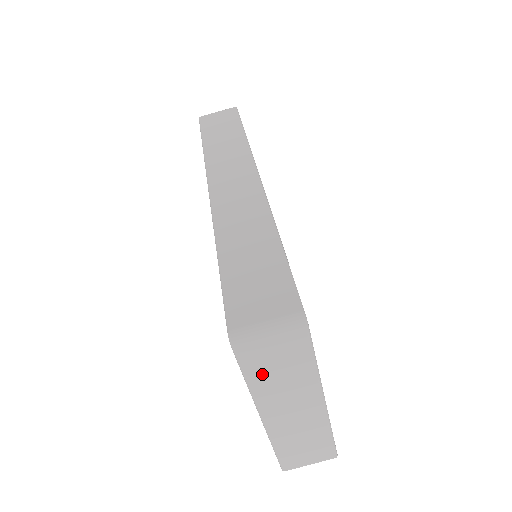
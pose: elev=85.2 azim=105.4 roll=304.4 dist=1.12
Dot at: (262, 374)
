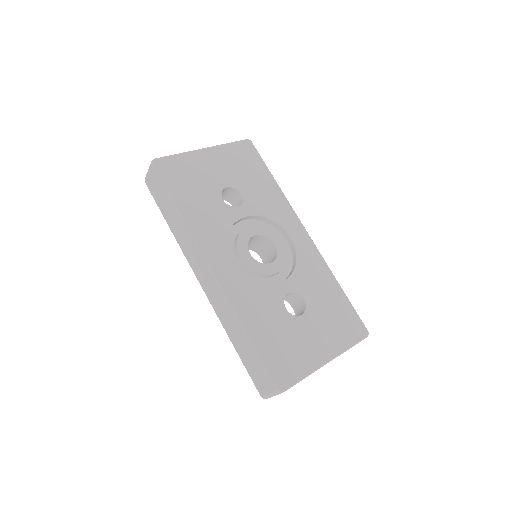
Dot at: occluded
